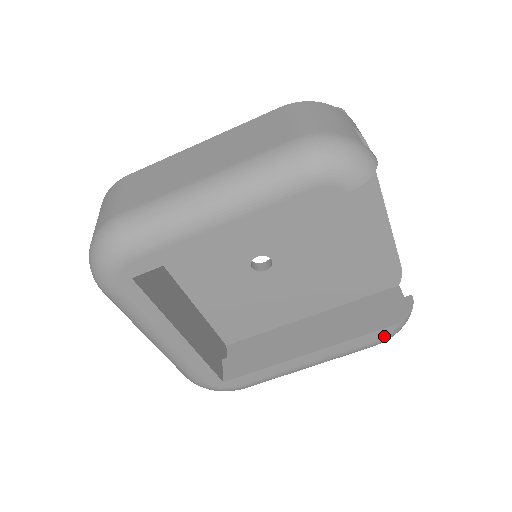
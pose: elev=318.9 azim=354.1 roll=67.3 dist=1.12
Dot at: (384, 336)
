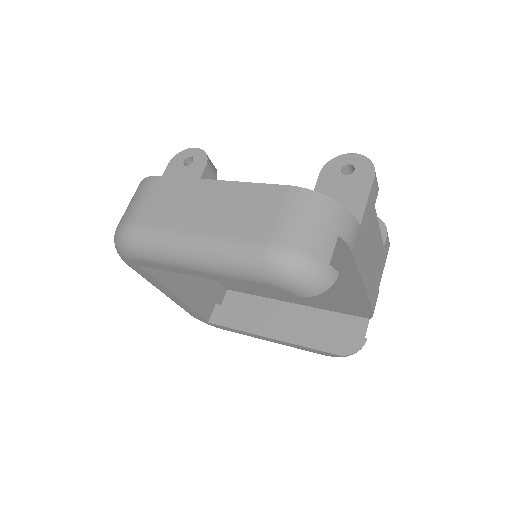
Dot at: (330, 355)
